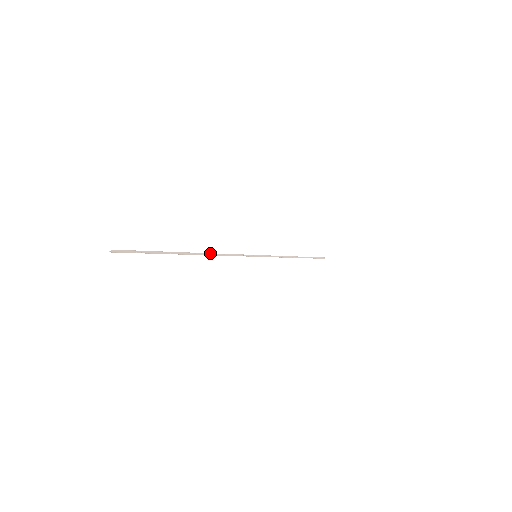
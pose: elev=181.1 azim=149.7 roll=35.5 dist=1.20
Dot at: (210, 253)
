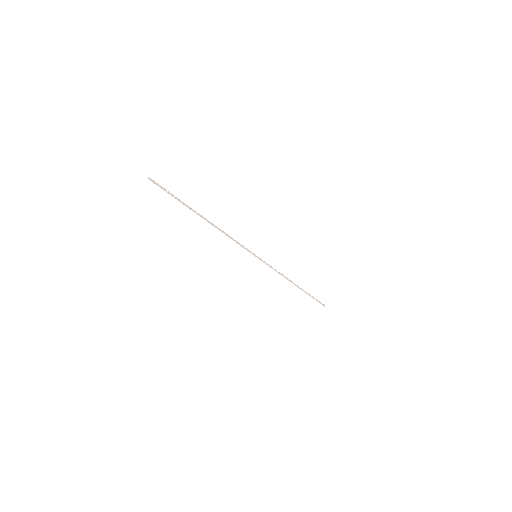
Dot at: (217, 227)
